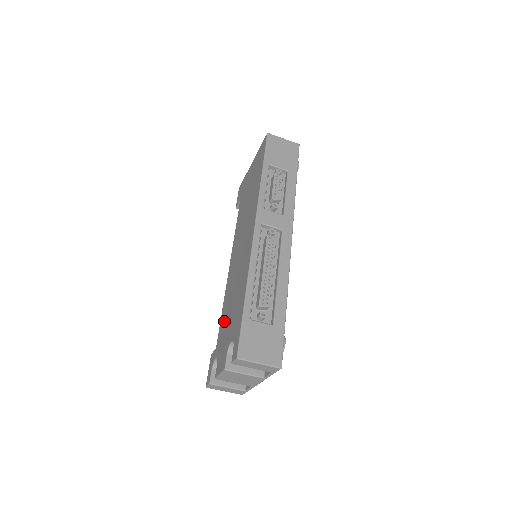
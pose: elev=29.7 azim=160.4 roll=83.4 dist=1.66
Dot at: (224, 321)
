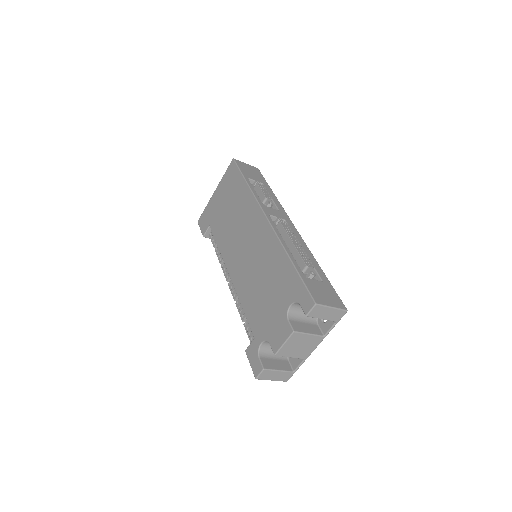
Dot at: (257, 308)
